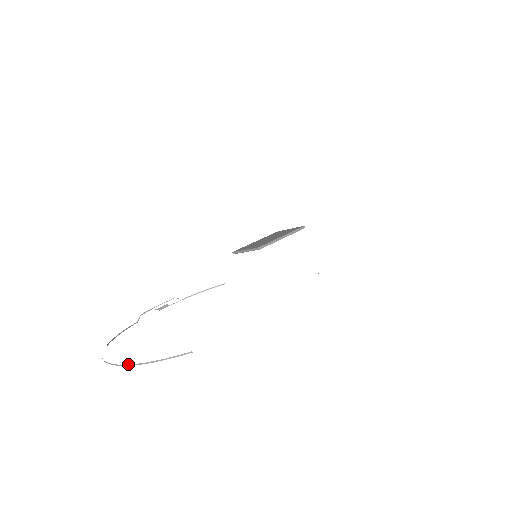
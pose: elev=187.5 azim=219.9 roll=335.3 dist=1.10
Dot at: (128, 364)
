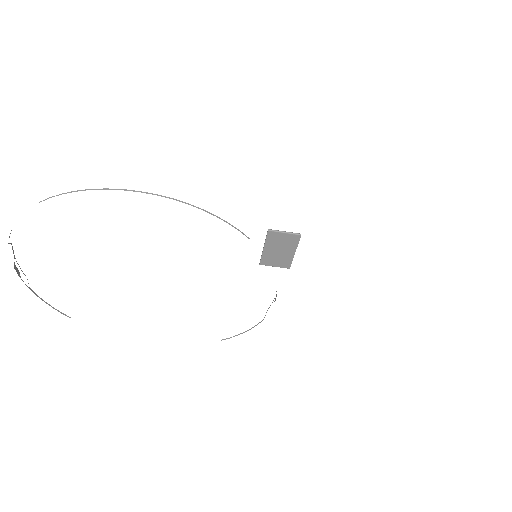
Dot at: (179, 200)
